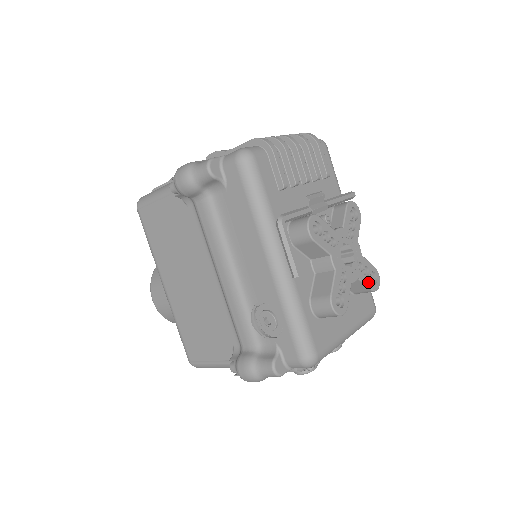
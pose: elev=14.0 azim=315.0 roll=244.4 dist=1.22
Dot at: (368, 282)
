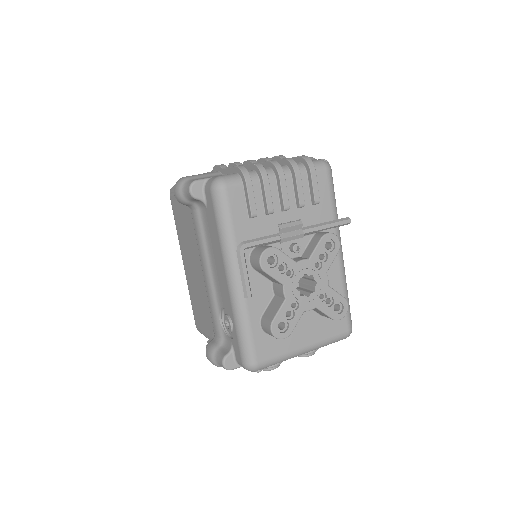
Dot at: (329, 311)
